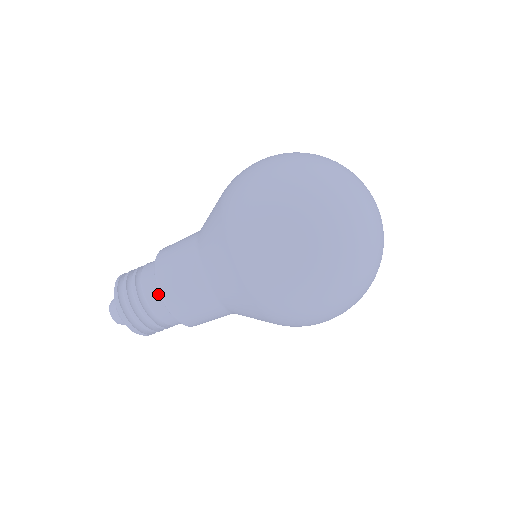
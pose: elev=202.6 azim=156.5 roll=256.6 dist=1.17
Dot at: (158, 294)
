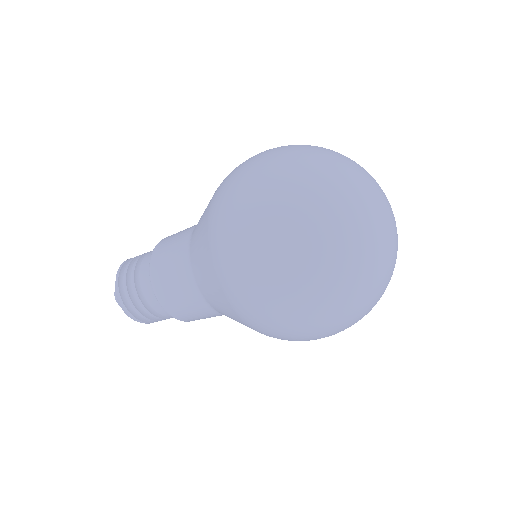
Dot at: occluded
